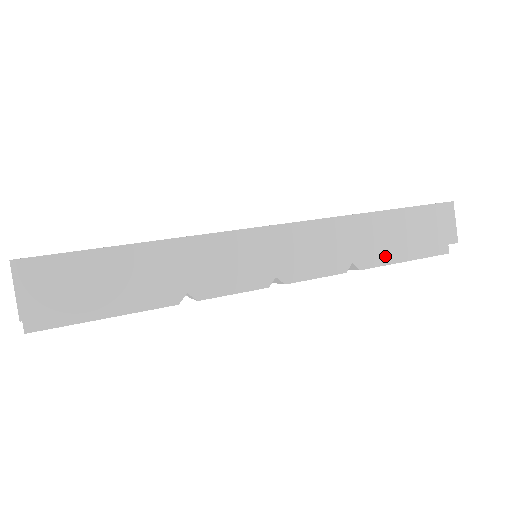
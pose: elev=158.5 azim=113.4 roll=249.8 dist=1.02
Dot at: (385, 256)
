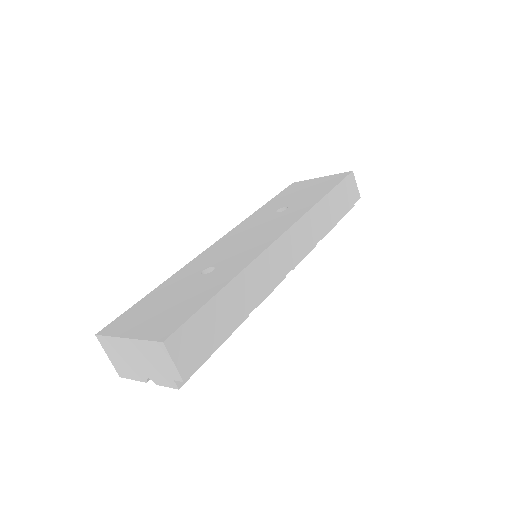
Dot at: occluded
